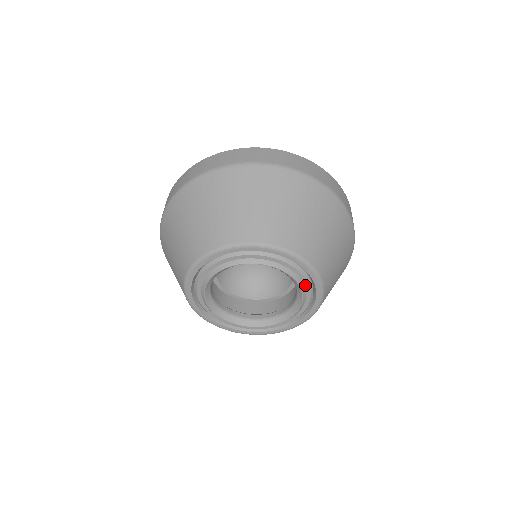
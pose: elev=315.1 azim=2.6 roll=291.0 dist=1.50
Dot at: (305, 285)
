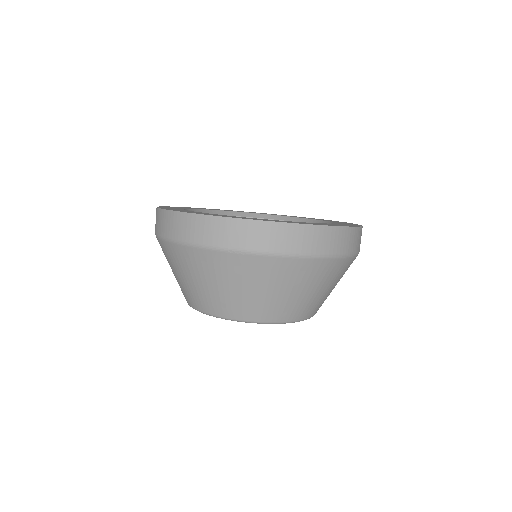
Dot at: occluded
